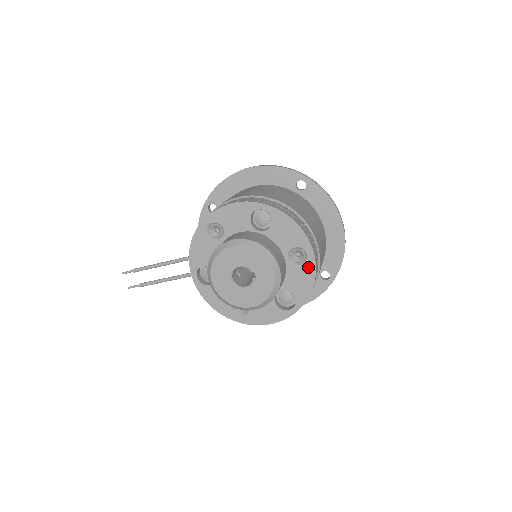
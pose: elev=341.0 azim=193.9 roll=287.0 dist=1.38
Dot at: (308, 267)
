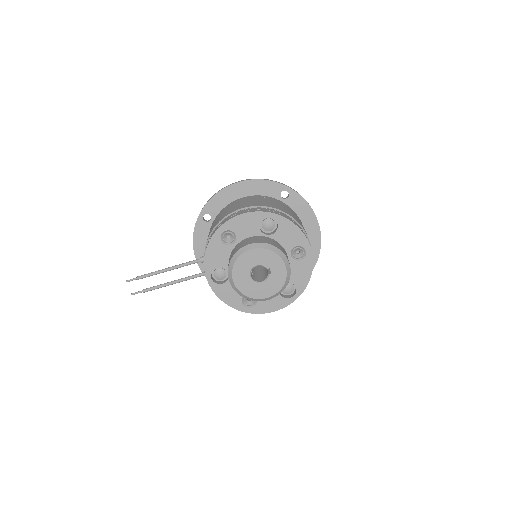
Dot at: (307, 261)
